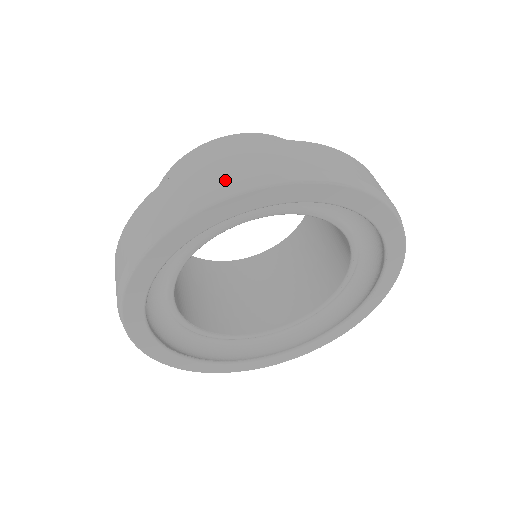
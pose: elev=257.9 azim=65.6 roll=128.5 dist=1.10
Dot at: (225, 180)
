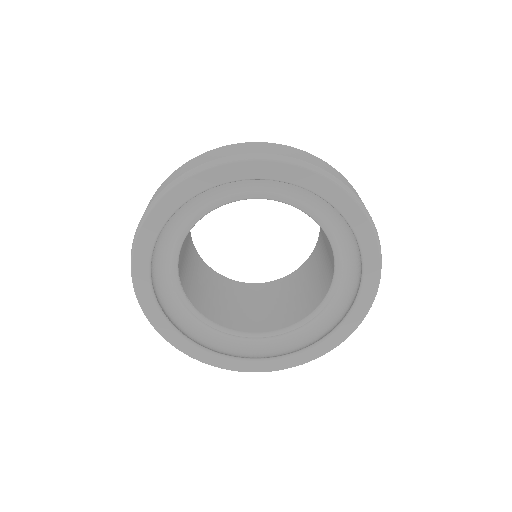
Dot at: (291, 155)
